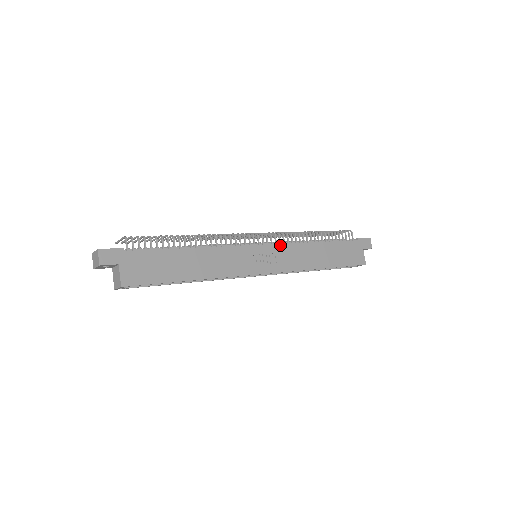
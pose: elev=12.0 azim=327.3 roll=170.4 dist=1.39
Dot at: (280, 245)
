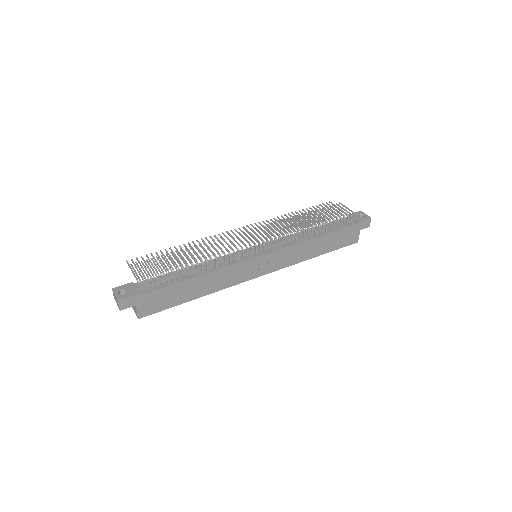
Dot at: (279, 250)
